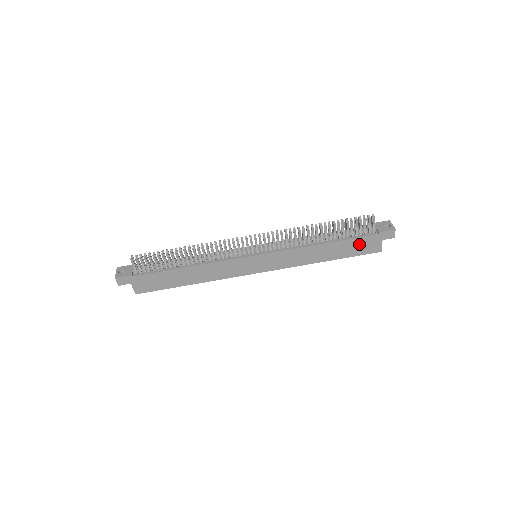
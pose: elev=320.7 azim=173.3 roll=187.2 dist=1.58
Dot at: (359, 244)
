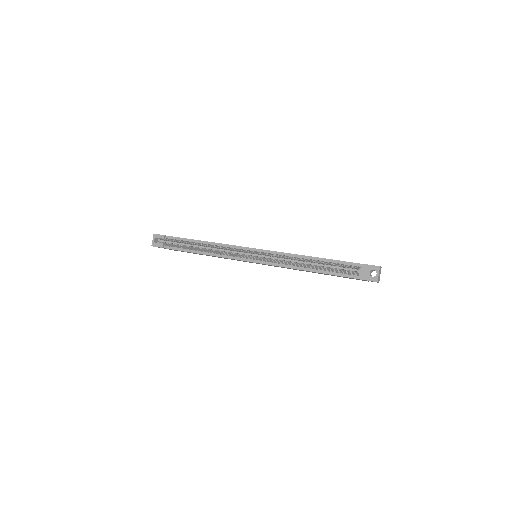
Dot at: occluded
